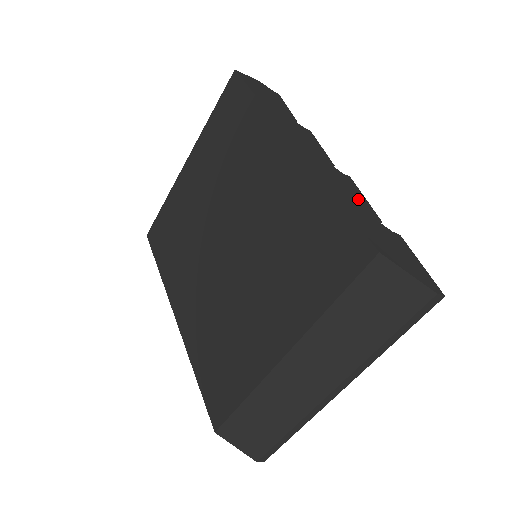
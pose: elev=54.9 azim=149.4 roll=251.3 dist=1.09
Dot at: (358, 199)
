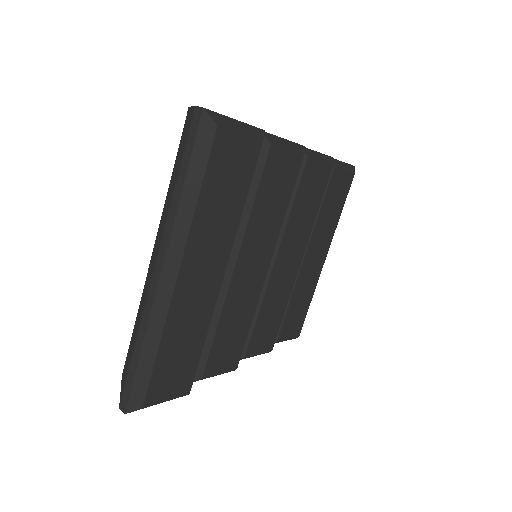
Dot at: occluded
